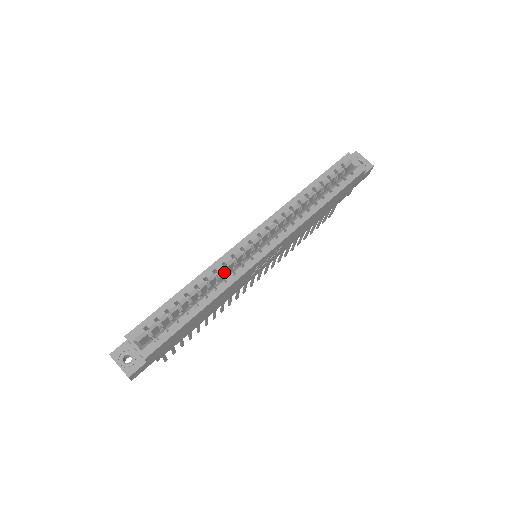
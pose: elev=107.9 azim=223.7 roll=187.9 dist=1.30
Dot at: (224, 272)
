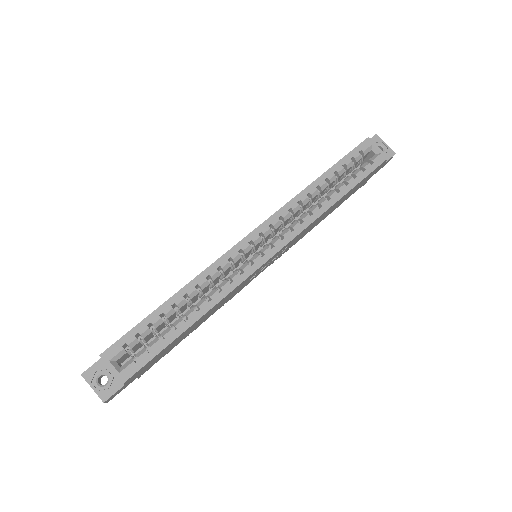
Dot at: (219, 277)
